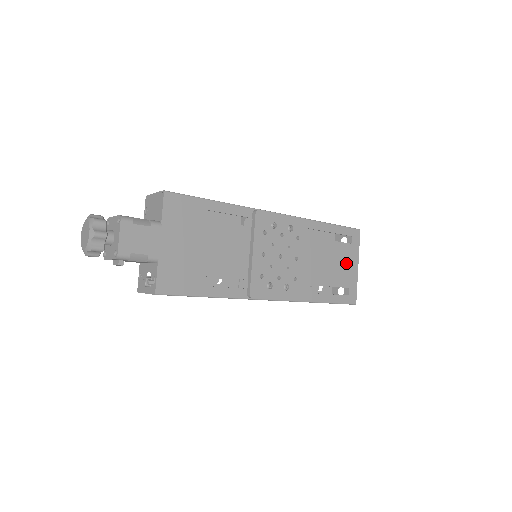
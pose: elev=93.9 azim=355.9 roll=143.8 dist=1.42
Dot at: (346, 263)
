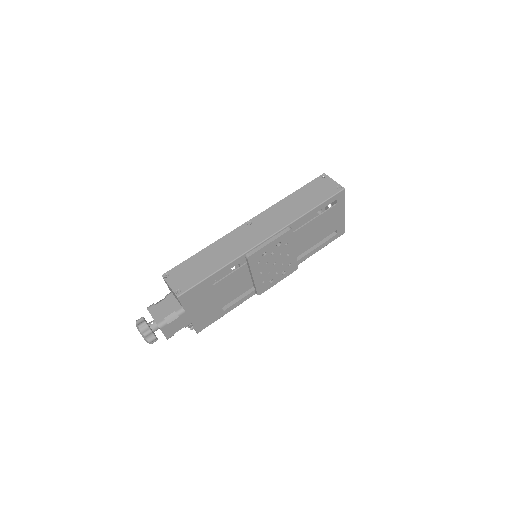
Dot at: (333, 219)
